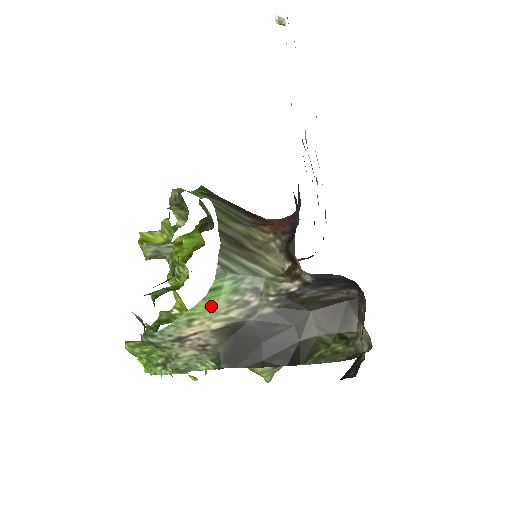
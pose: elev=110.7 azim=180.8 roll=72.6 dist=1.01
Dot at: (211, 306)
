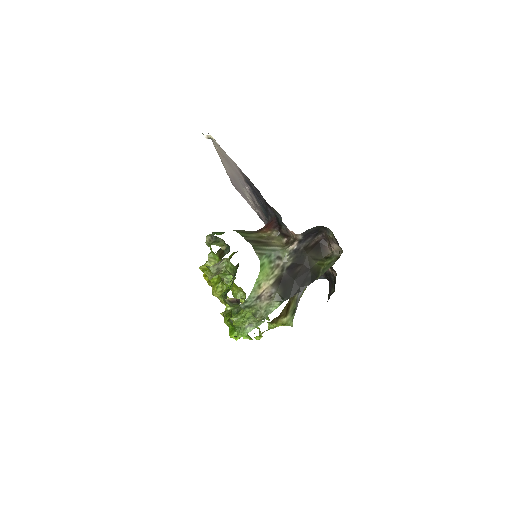
Dot at: (265, 273)
